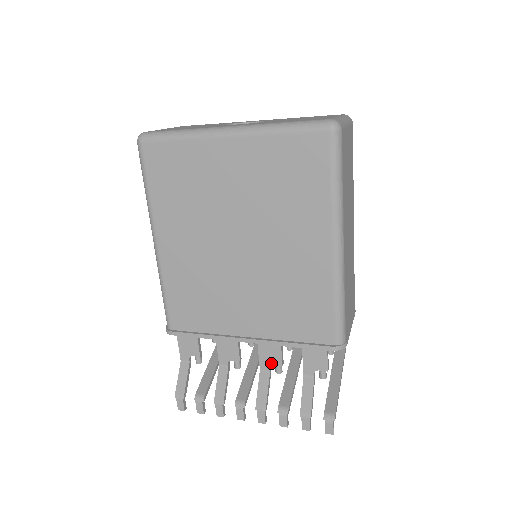
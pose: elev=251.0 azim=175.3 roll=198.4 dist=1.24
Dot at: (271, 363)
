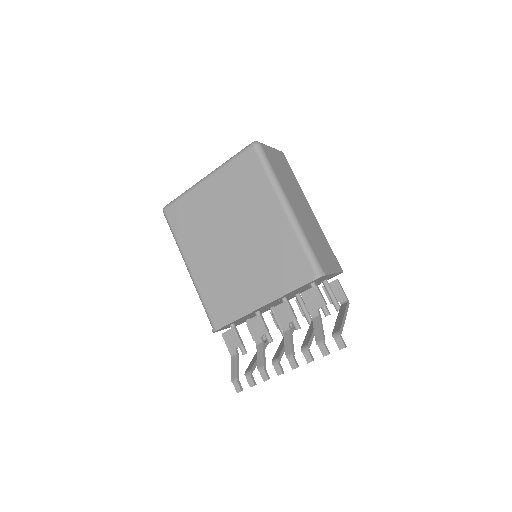
Dot at: (288, 321)
